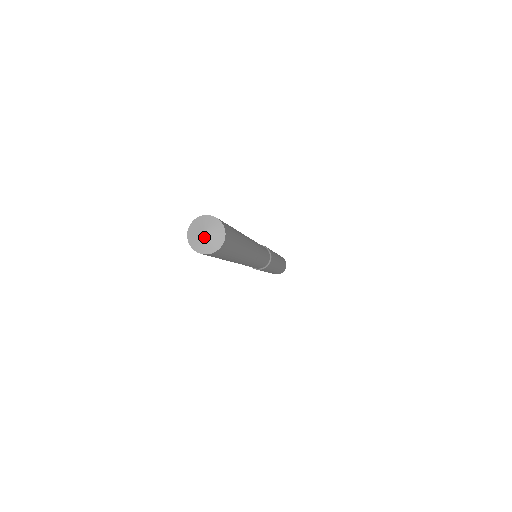
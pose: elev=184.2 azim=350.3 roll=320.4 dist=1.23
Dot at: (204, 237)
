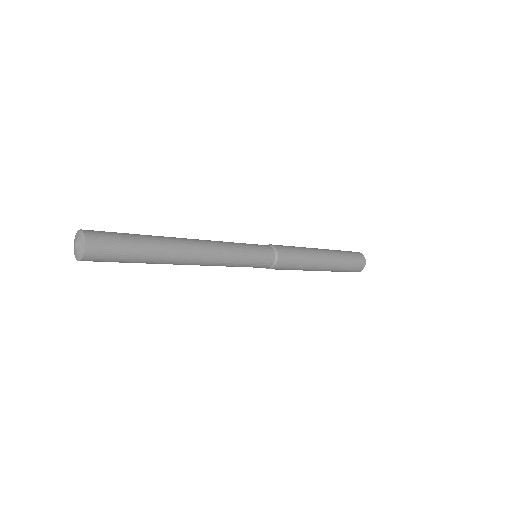
Dot at: (74, 246)
